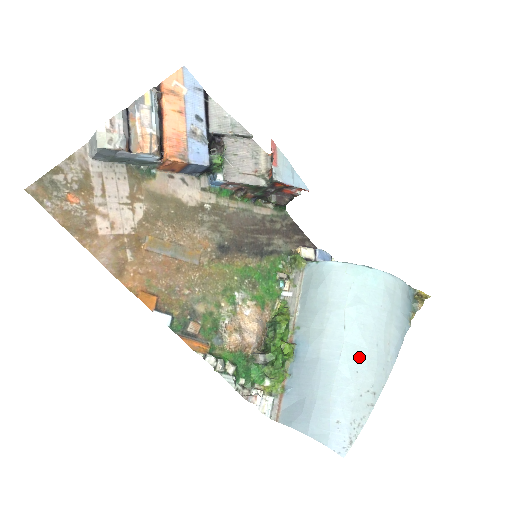
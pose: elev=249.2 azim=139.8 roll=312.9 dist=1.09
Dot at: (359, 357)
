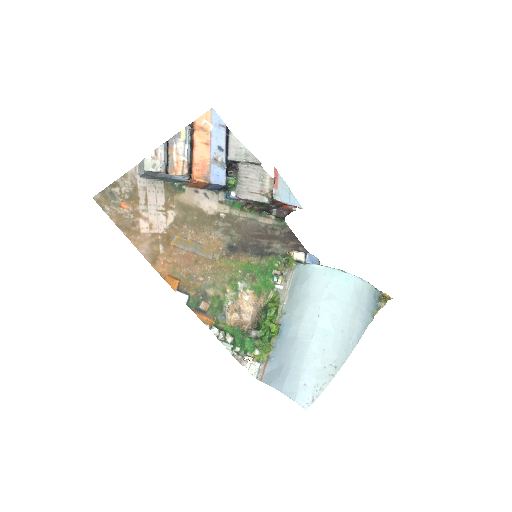
Dot at: (327, 339)
